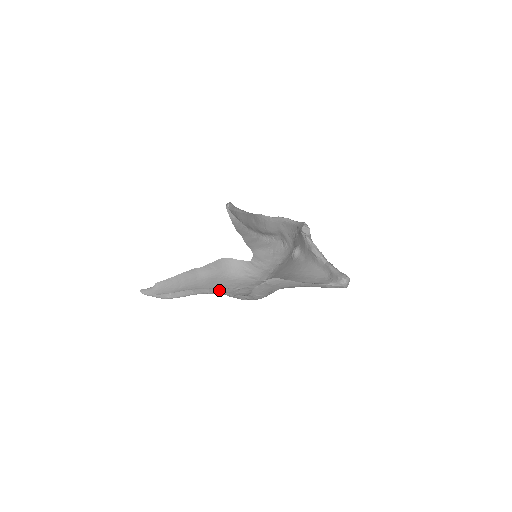
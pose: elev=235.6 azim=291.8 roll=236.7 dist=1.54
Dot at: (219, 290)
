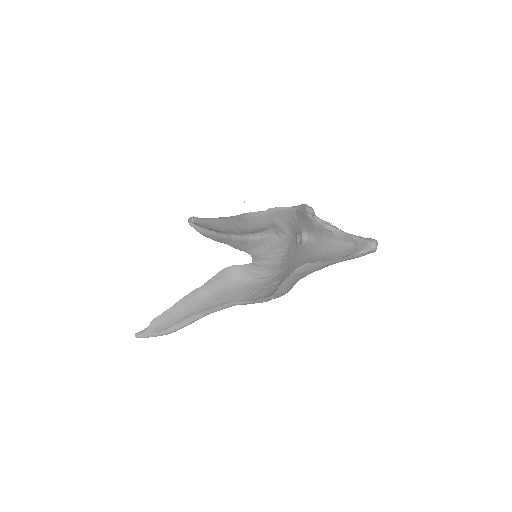
Dot at: (233, 302)
